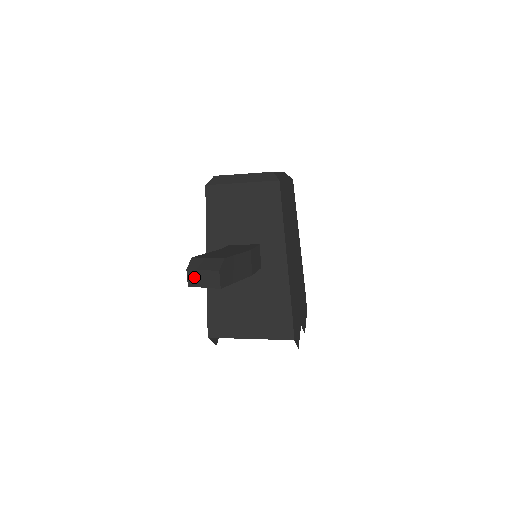
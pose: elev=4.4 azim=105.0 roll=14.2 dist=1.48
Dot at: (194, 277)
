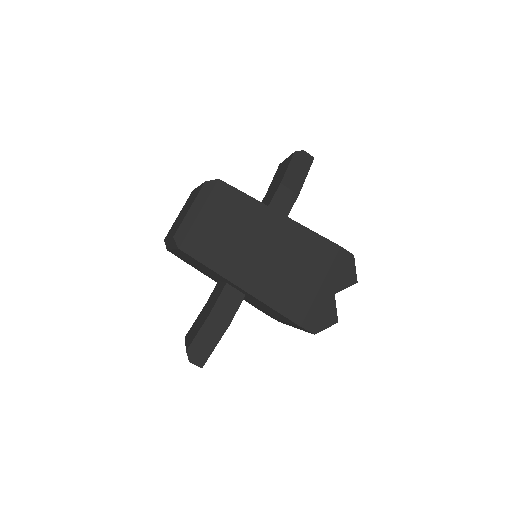
Dot at: occluded
